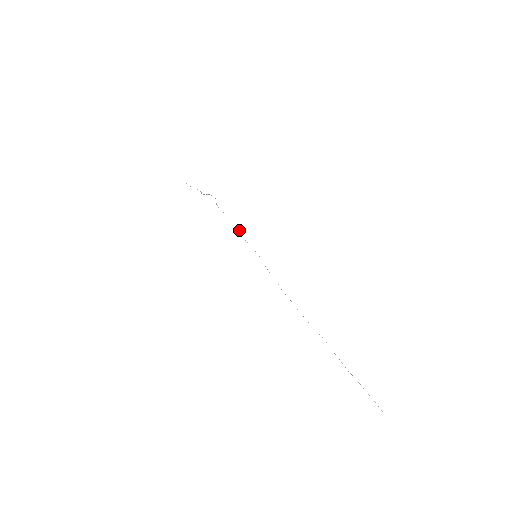
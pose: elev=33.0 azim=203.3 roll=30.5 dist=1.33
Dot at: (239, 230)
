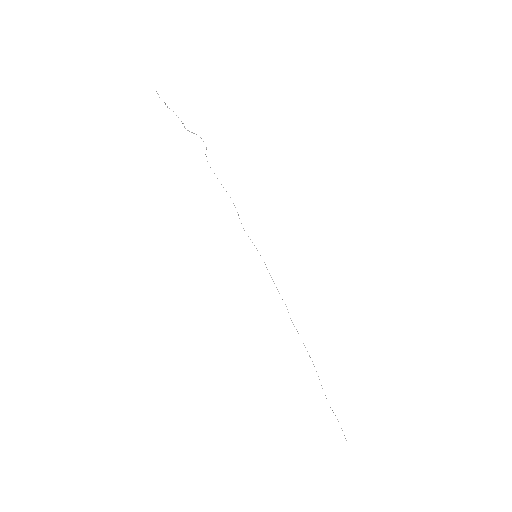
Dot at: occluded
